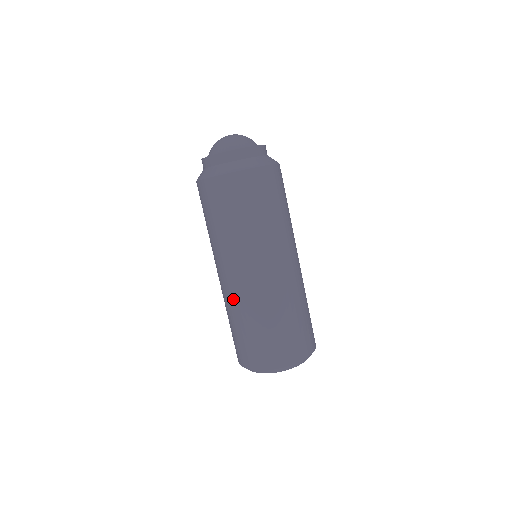
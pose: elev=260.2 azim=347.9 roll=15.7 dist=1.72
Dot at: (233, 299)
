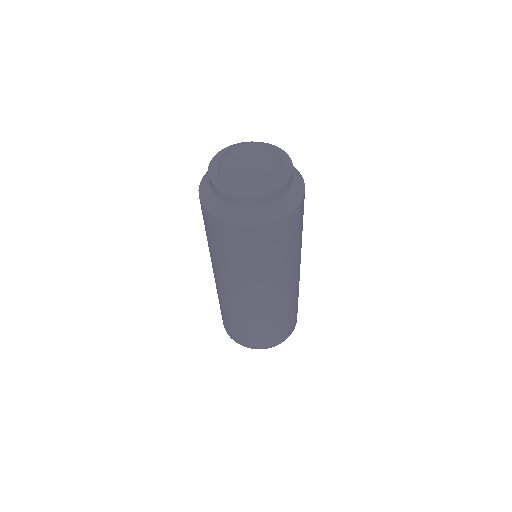
Dot at: (263, 312)
